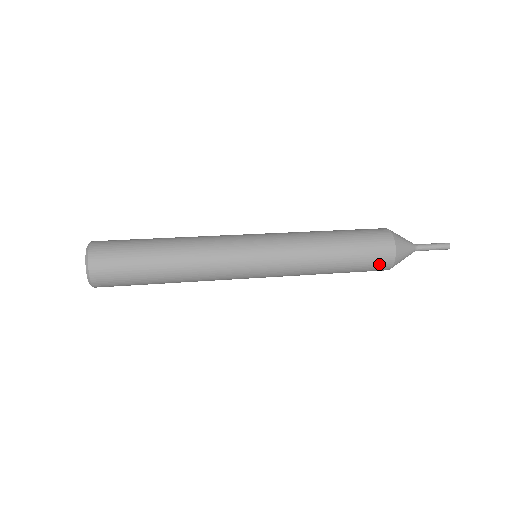
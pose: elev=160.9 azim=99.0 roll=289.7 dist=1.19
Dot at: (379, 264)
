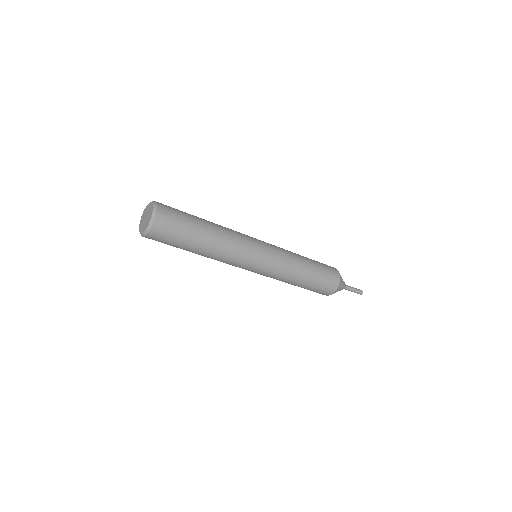
Dot at: (329, 267)
